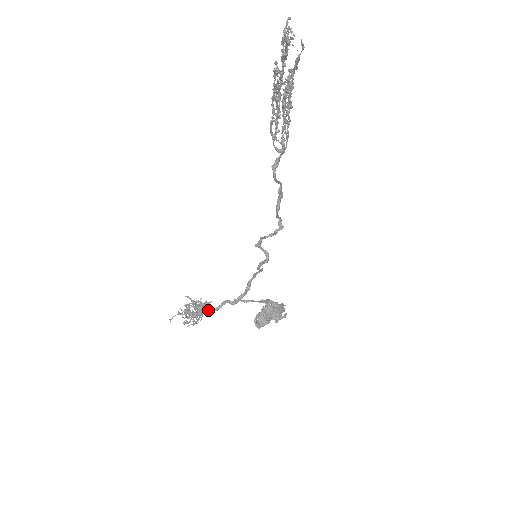
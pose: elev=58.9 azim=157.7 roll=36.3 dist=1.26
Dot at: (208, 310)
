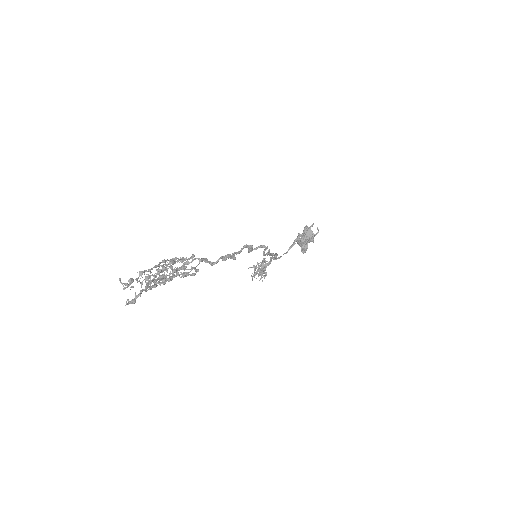
Dot at: (266, 266)
